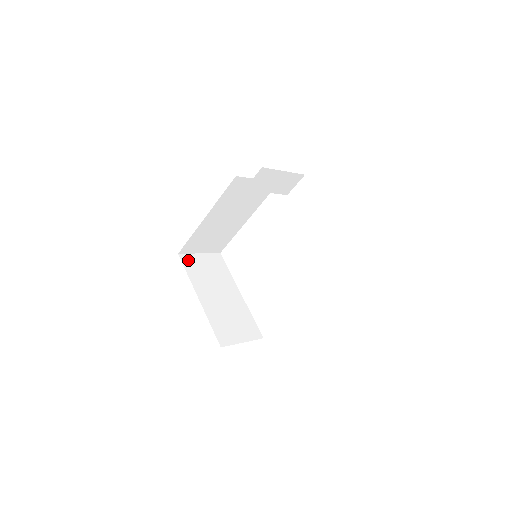
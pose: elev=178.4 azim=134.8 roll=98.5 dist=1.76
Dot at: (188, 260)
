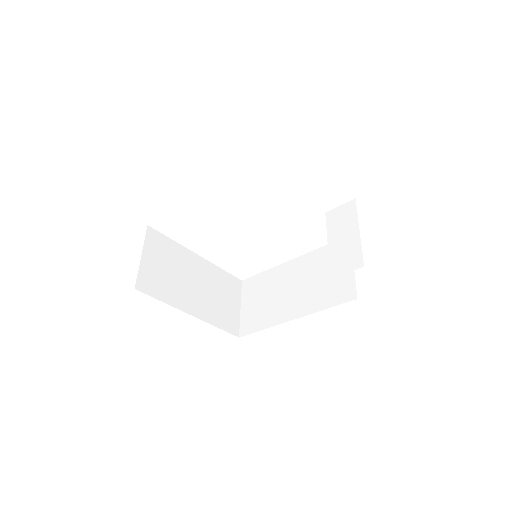
Dot at: (146, 283)
